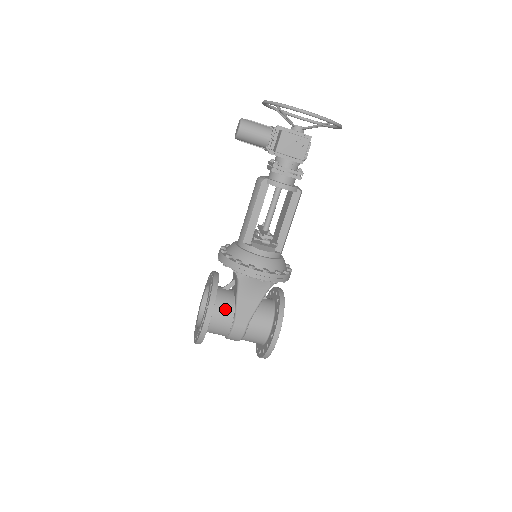
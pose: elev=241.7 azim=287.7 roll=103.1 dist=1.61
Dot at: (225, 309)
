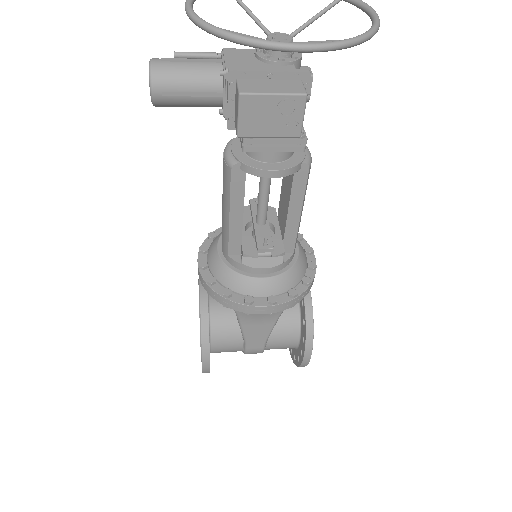
Dot at: (228, 334)
